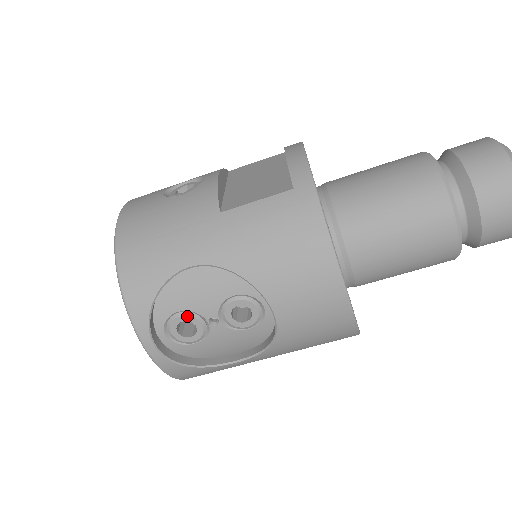
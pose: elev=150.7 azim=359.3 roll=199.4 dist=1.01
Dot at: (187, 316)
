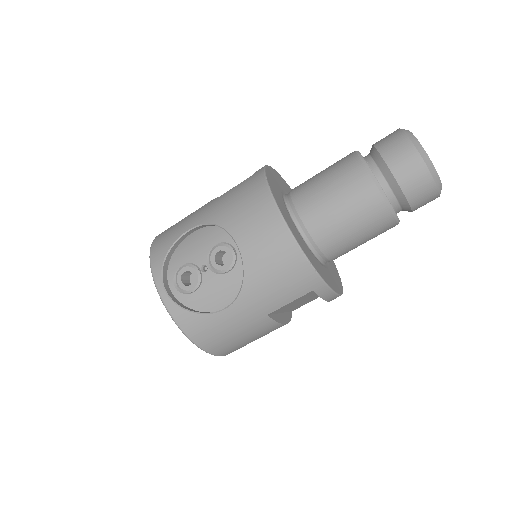
Dot at: (187, 267)
